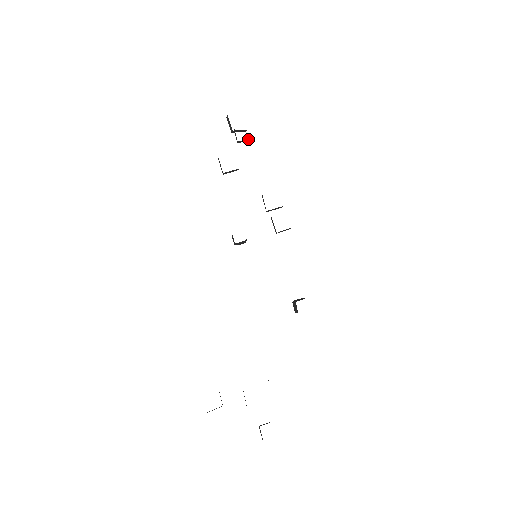
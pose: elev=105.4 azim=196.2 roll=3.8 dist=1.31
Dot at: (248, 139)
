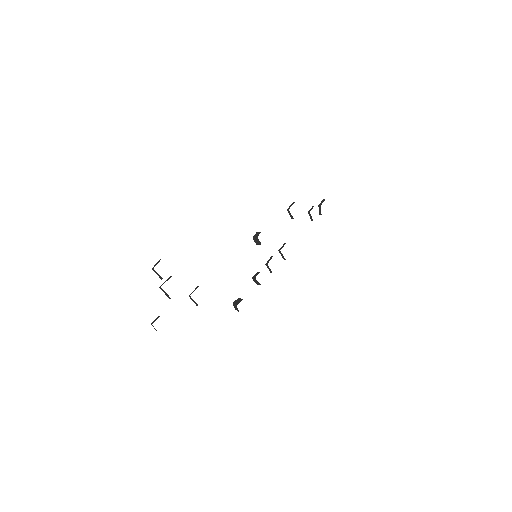
Dot at: occluded
